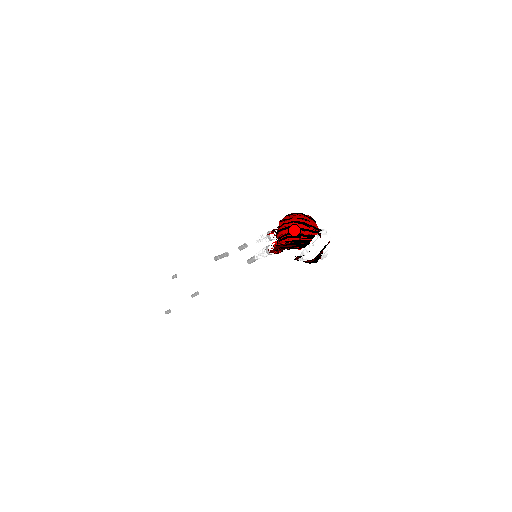
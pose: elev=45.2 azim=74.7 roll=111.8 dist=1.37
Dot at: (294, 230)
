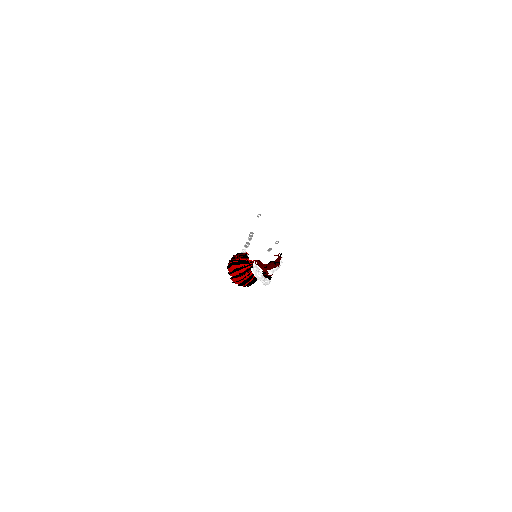
Dot at: (238, 283)
